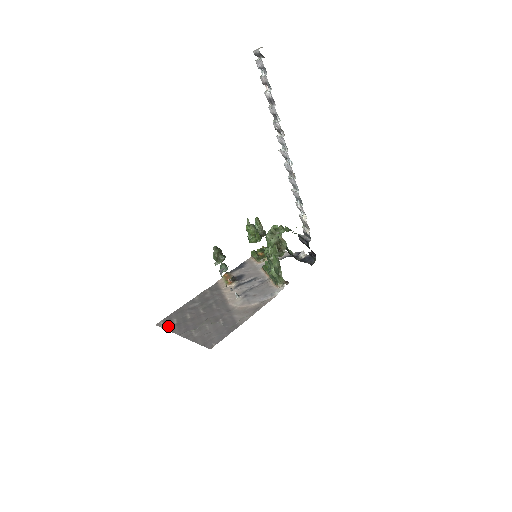
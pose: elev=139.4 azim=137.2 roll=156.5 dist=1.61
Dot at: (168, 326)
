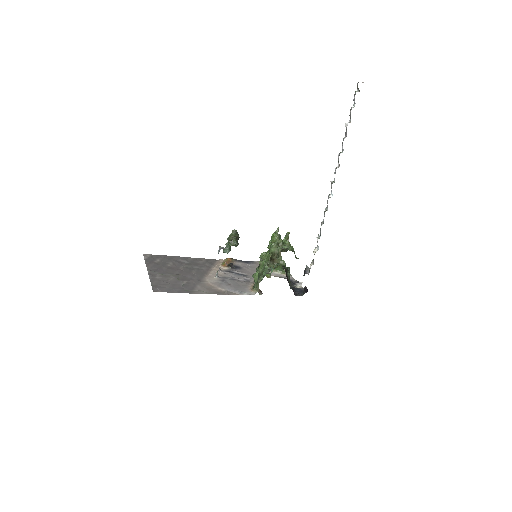
Dot at: (149, 260)
